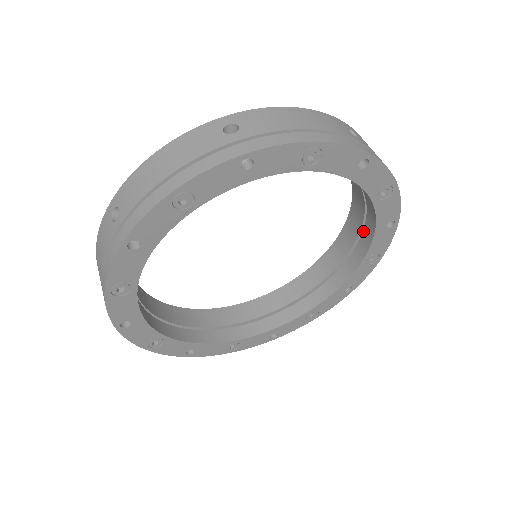
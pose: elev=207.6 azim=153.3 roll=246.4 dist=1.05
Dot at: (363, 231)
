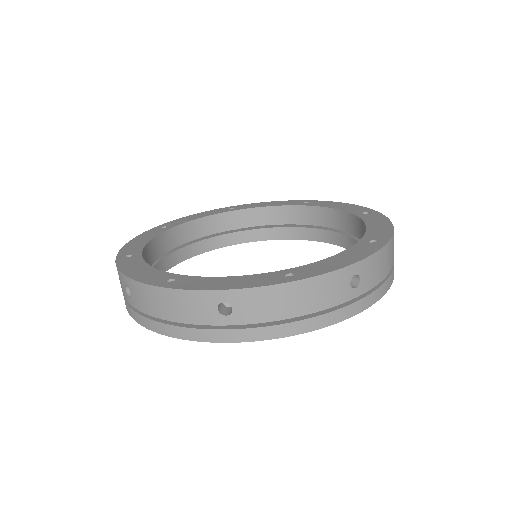
Dot at: (322, 230)
